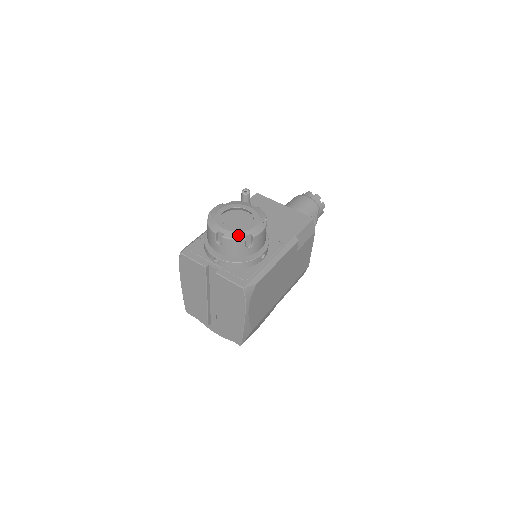
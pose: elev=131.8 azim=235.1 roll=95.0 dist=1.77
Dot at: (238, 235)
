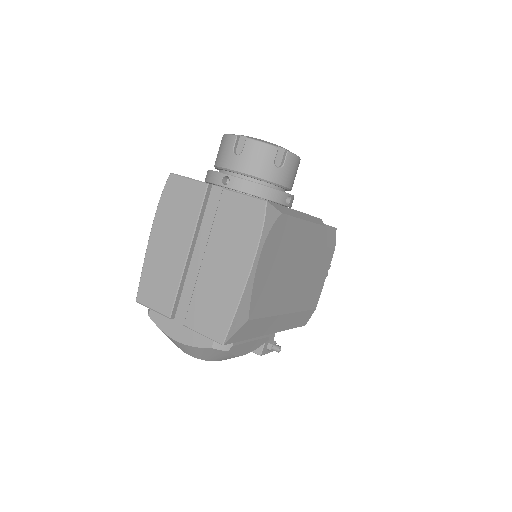
Dot at: (268, 142)
